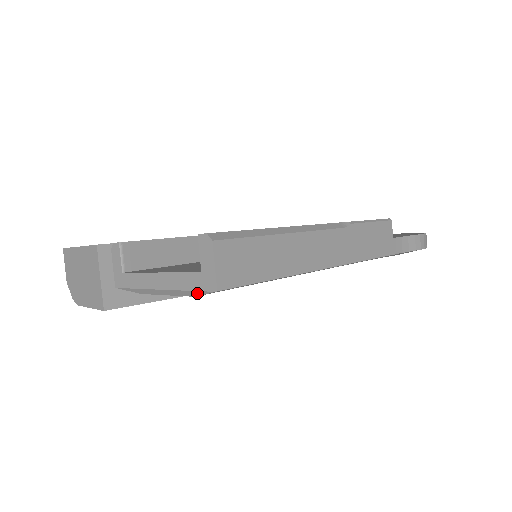
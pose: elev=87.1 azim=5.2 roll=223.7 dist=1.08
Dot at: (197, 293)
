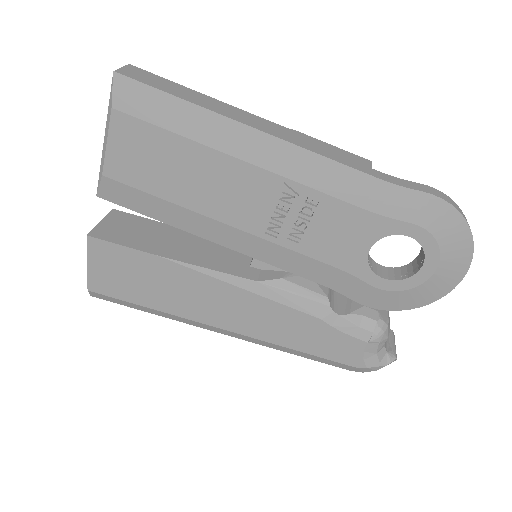
Dot at: (111, 98)
